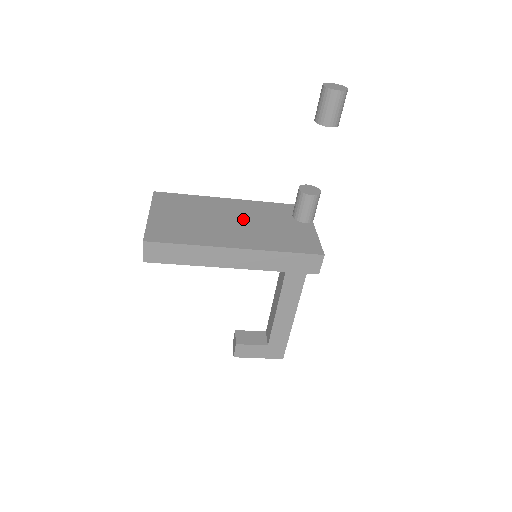
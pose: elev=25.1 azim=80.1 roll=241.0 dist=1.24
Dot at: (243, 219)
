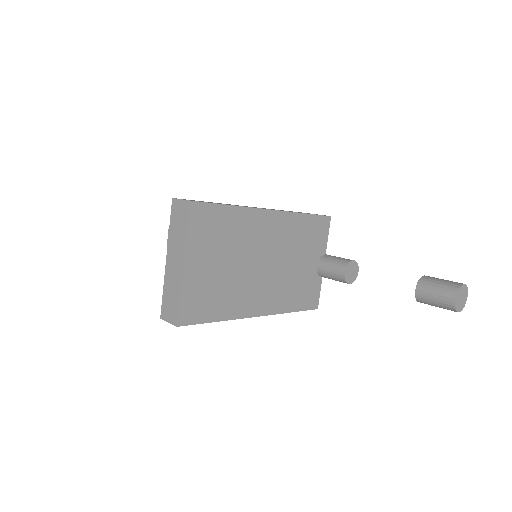
Dot at: (273, 258)
